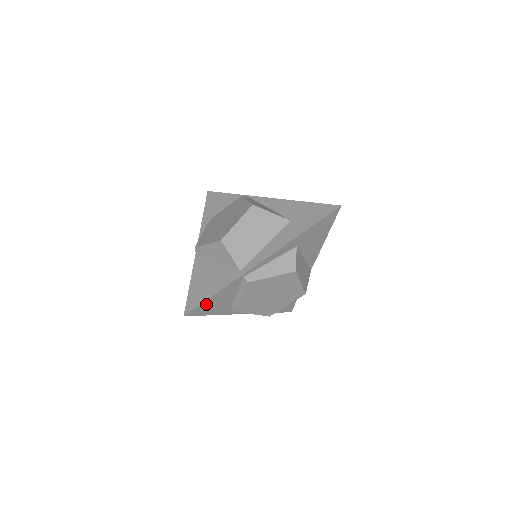
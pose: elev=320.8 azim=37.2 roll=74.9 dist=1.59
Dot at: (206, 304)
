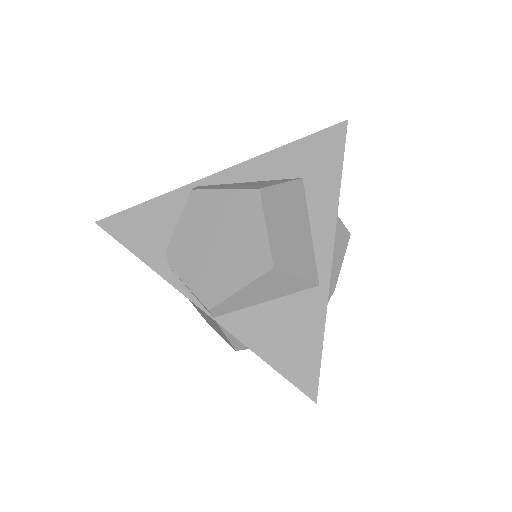
Dot at: occluded
